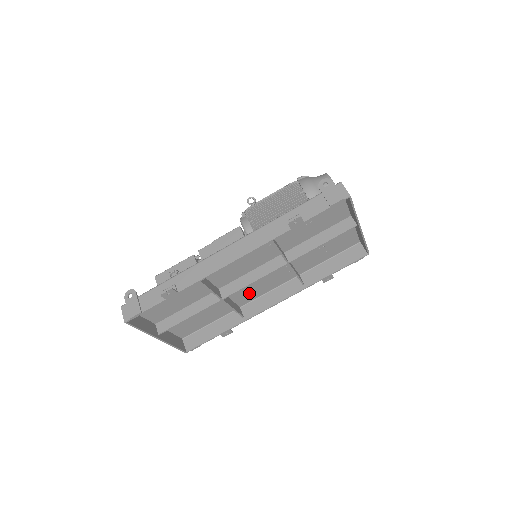
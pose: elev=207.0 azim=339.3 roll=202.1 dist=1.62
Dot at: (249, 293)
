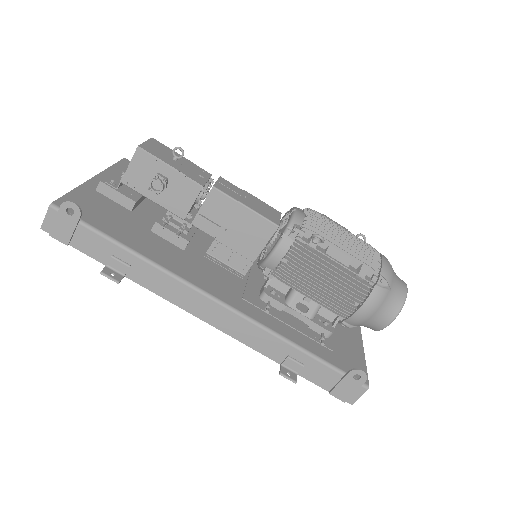
Dot at: occluded
